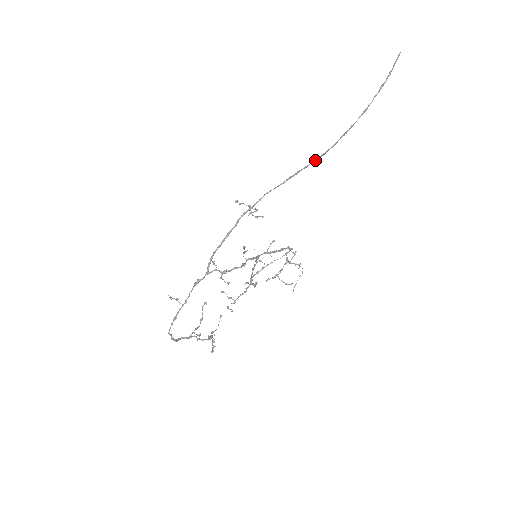
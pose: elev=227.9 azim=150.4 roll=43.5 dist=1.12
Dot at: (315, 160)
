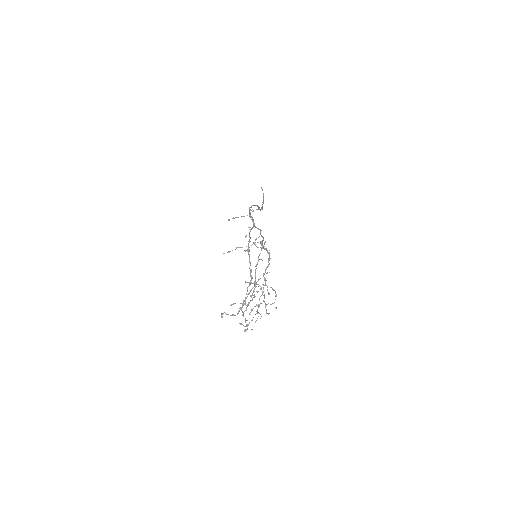
Dot at: occluded
